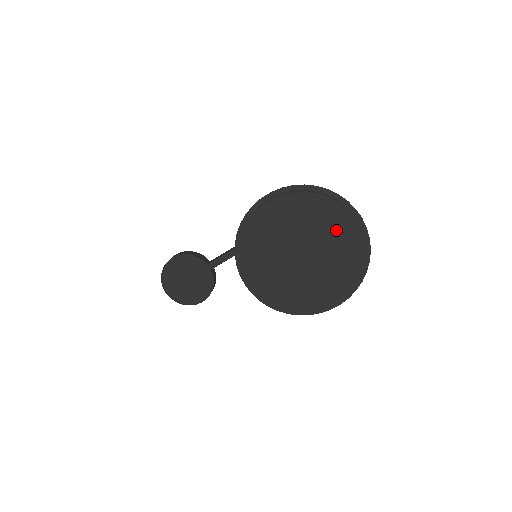
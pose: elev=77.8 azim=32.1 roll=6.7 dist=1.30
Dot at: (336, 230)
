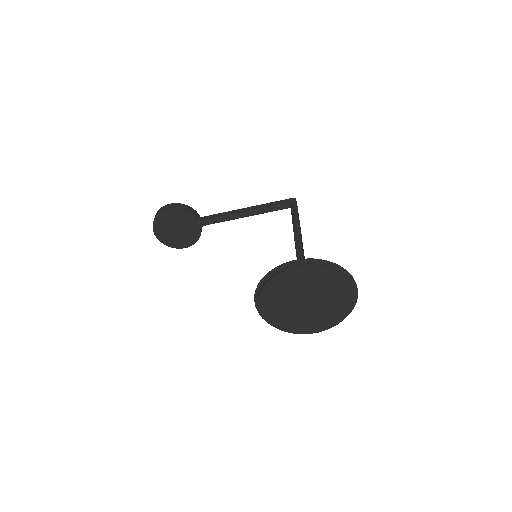
Dot at: (337, 294)
